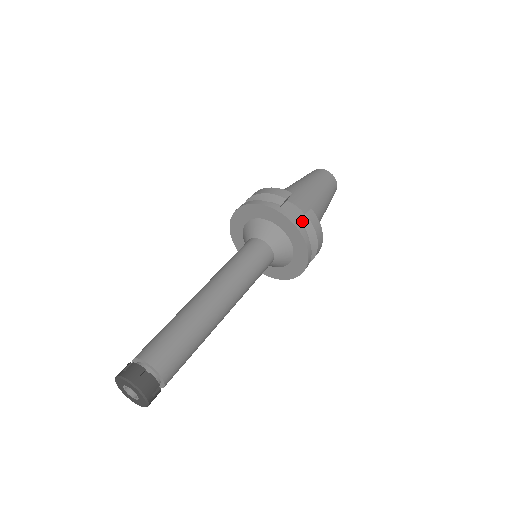
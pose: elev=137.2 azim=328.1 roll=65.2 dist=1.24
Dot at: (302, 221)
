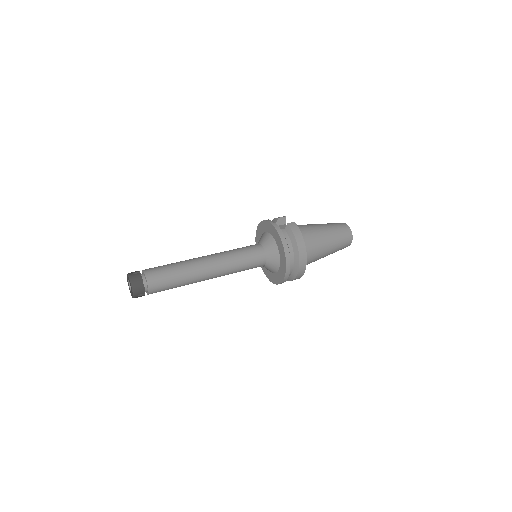
Dot at: (285, 229)
